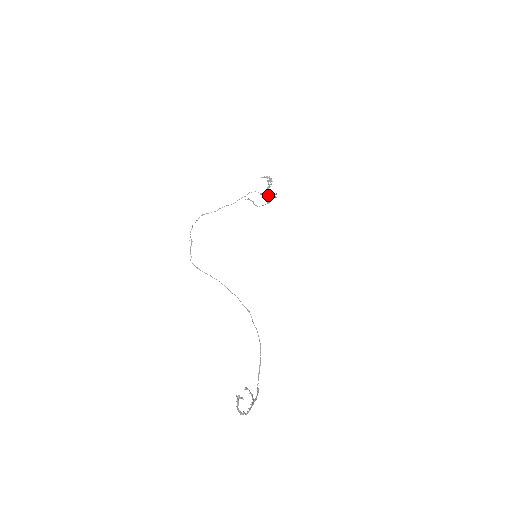
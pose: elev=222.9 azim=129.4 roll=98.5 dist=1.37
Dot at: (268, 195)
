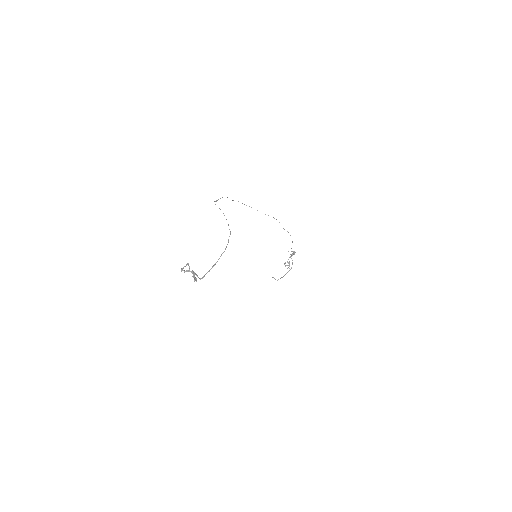
Dot at: (288, 265)
